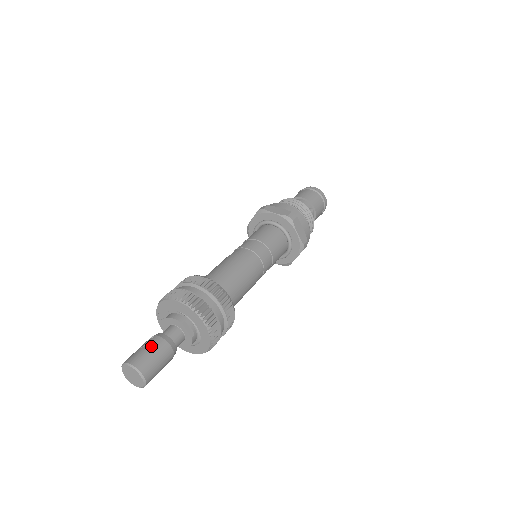
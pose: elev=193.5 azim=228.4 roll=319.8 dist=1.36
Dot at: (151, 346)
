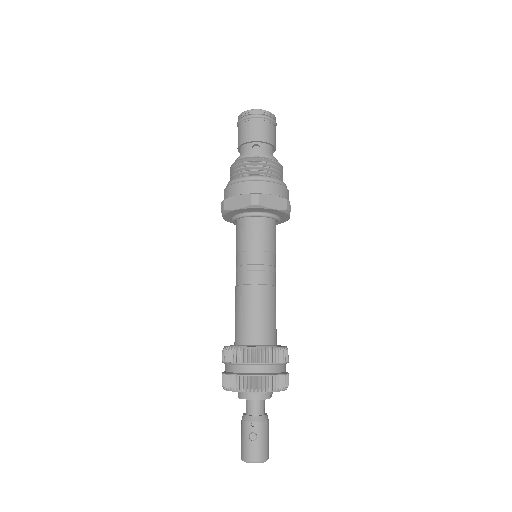
Dot at: (262, 436)
